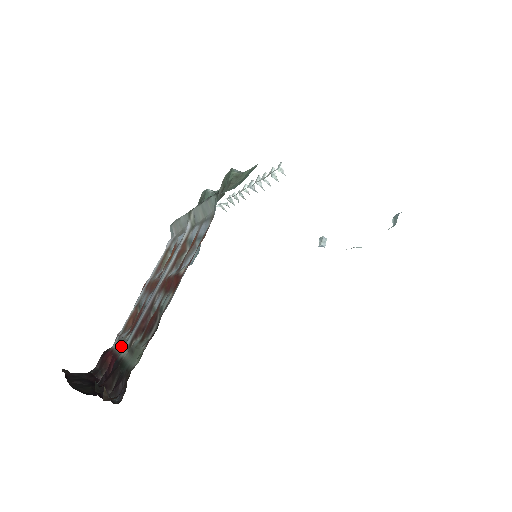
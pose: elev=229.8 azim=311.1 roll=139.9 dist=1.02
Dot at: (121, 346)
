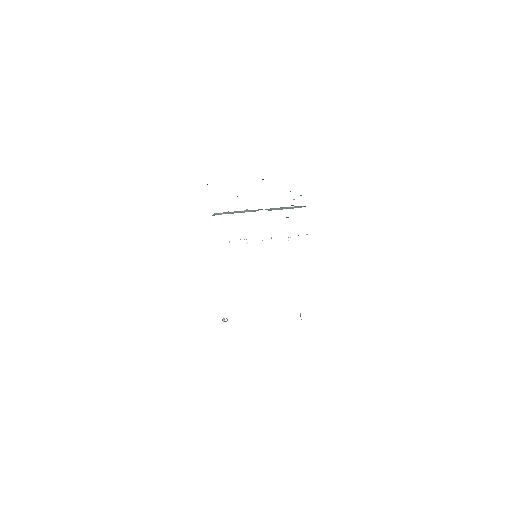
Dot at: occluded
